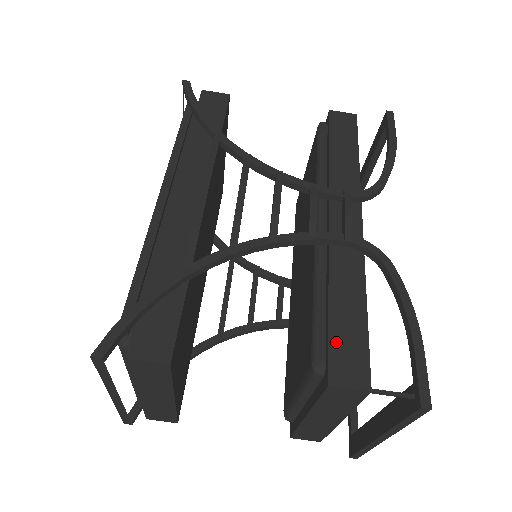
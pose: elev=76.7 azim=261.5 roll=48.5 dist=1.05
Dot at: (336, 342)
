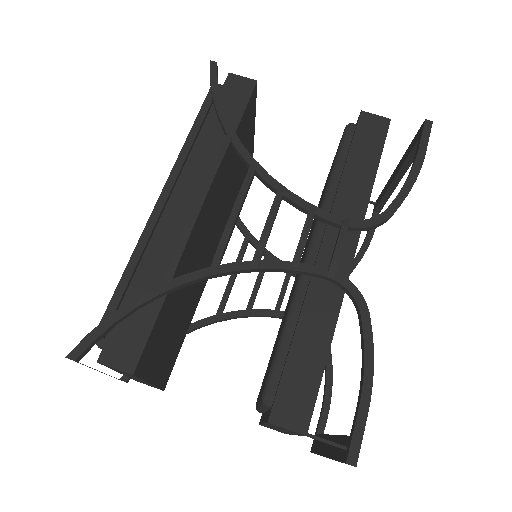
Dot at: (288, 381)
